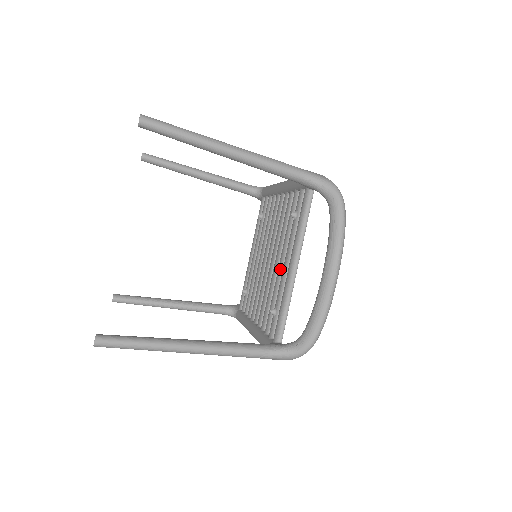
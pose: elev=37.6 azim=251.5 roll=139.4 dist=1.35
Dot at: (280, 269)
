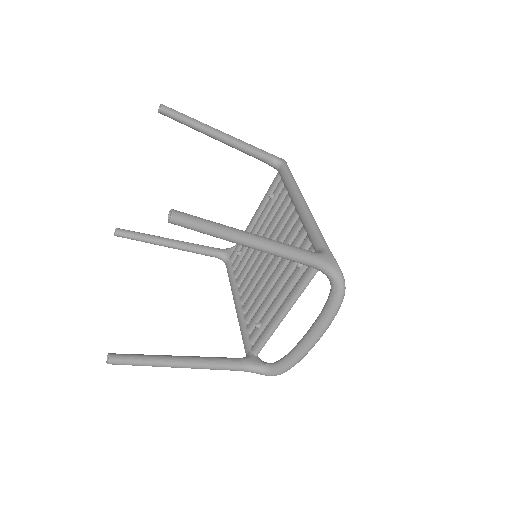
Dot at: (273, 293)
